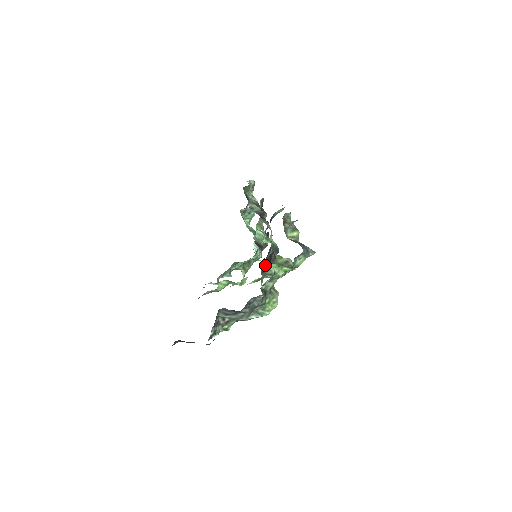
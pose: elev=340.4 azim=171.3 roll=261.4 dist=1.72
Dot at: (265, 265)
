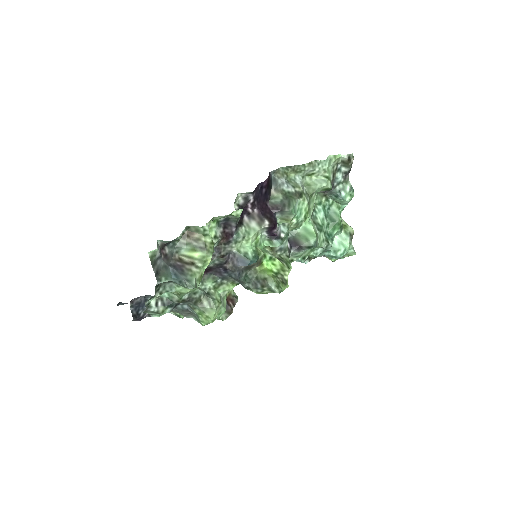
Dot at: (220, 272)
